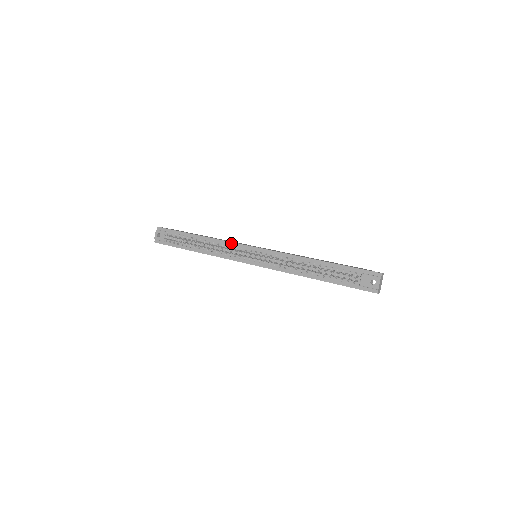
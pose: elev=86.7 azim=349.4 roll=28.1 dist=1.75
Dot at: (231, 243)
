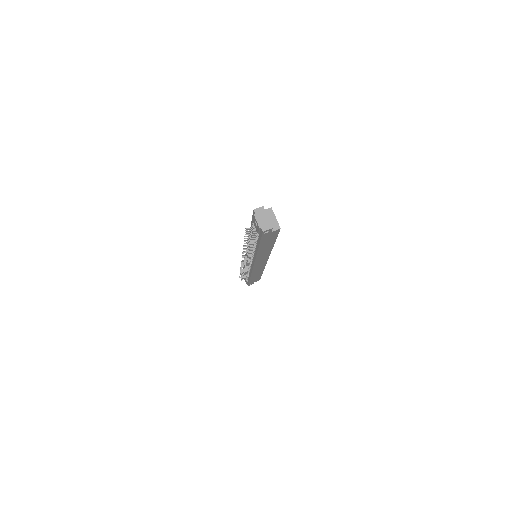
Dot at: occluded
